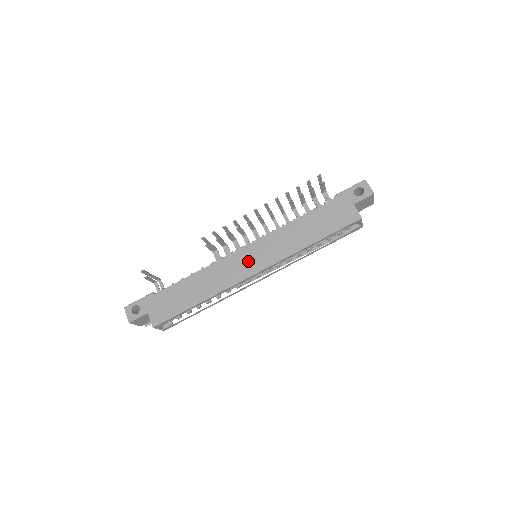
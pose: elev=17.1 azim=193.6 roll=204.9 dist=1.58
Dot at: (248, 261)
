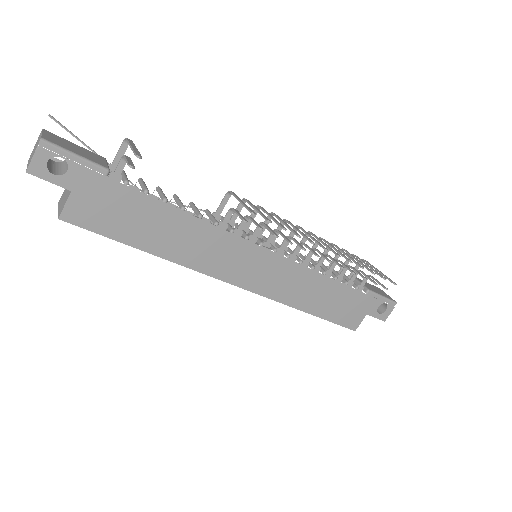
Dot at: (249, 267)
